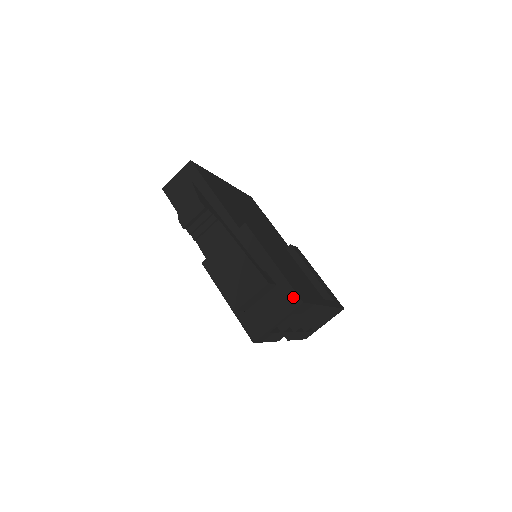
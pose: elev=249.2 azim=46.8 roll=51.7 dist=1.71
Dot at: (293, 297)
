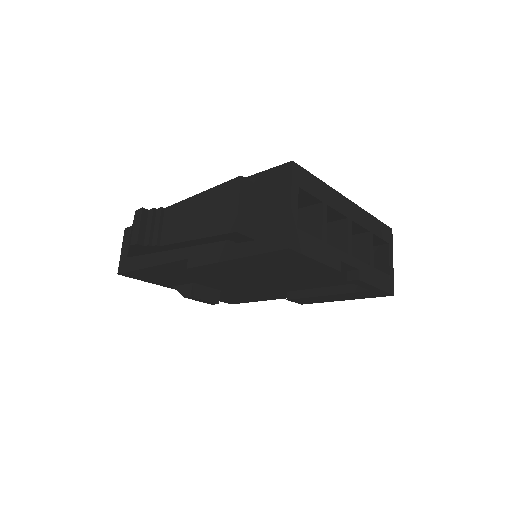
Dot at: (280, 171)
